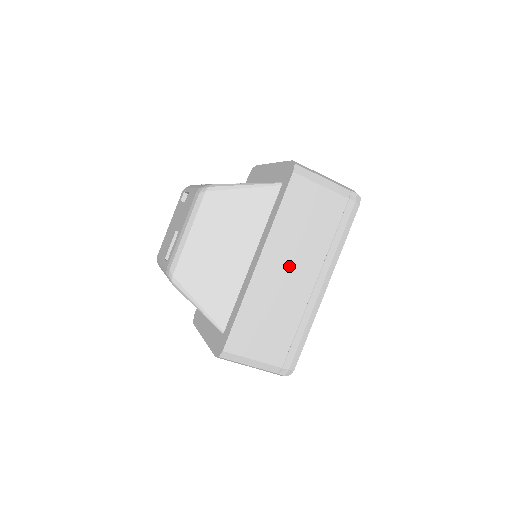
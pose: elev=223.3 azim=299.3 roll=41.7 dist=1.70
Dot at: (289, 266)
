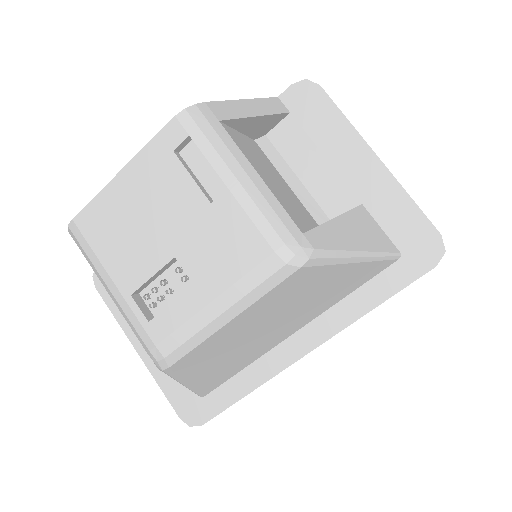
Dot at: occluded
